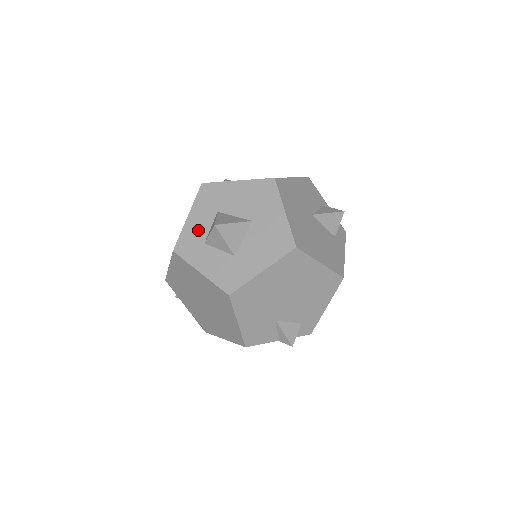
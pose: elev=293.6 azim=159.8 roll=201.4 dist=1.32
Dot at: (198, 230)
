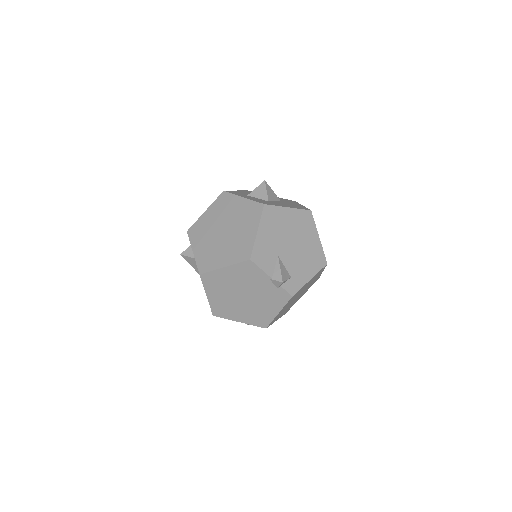
Dot at: (243, 193)
